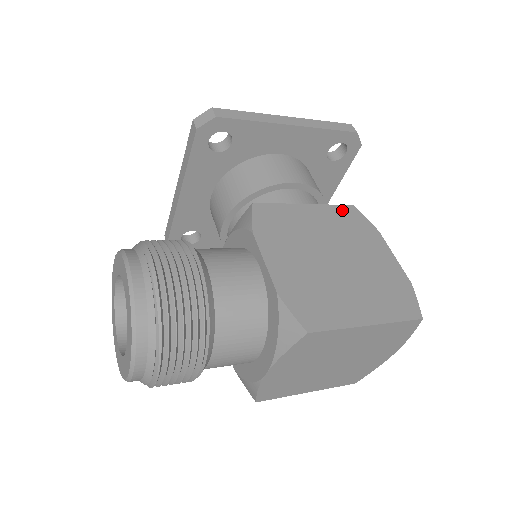
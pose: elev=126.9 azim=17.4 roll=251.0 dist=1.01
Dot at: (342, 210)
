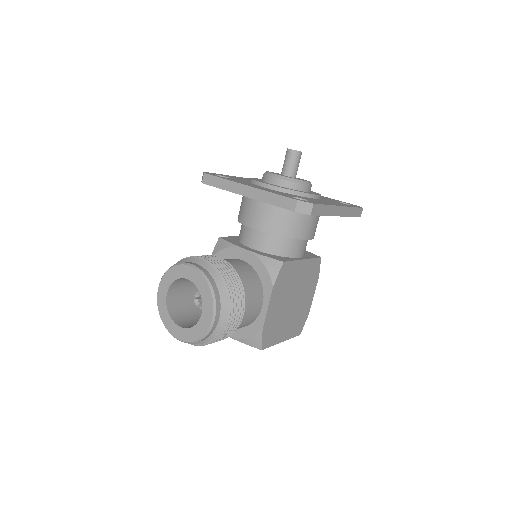
Dot at: (315, 263)
